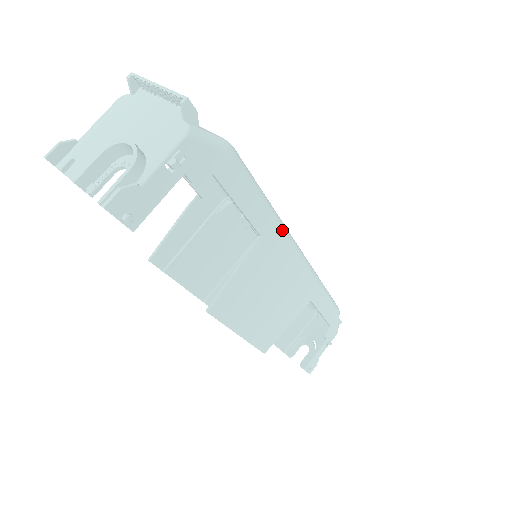
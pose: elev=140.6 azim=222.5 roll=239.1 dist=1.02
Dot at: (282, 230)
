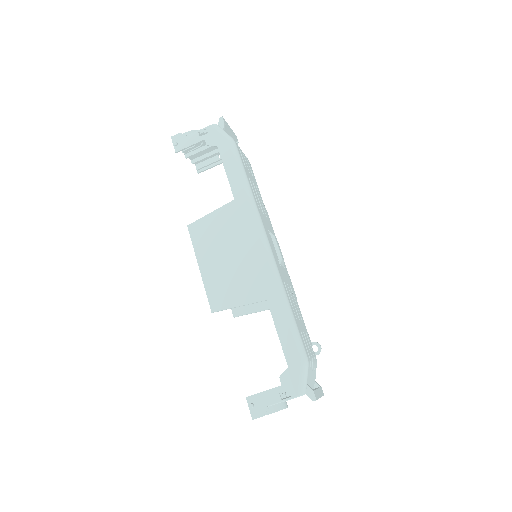
Dot at: (251, 206)
